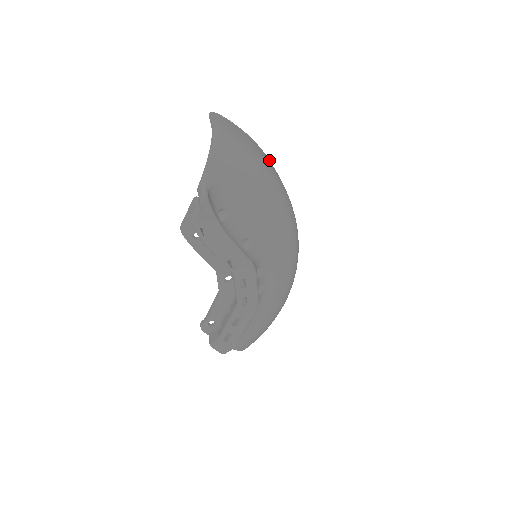
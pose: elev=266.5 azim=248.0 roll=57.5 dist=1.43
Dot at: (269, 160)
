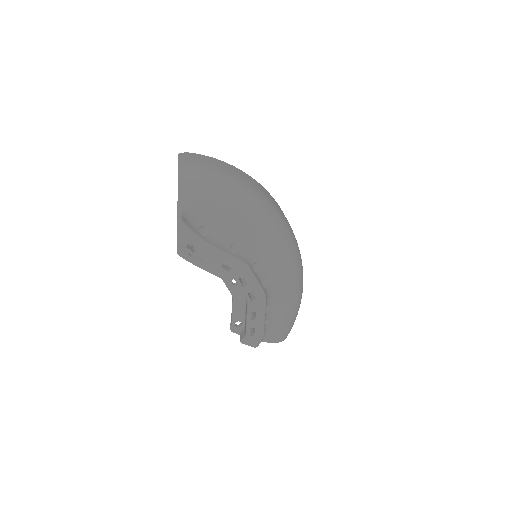
Dot at: (244, 173)
